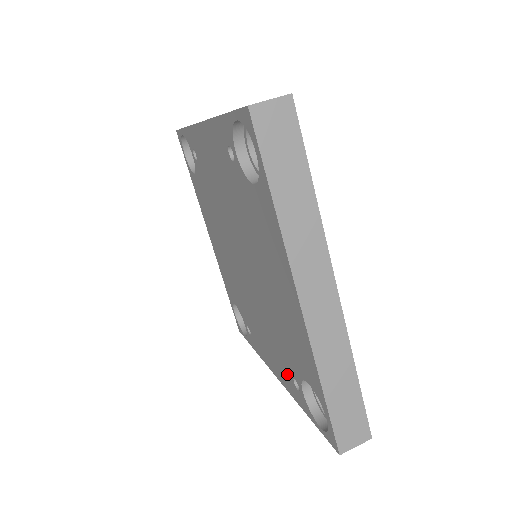
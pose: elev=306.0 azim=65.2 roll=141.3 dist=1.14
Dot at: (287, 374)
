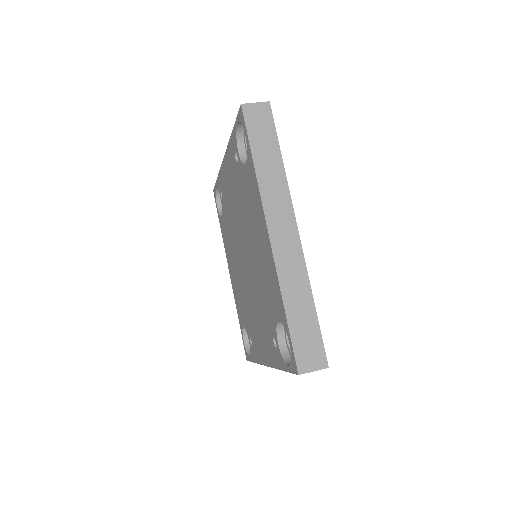
Dot at: (270, 342)
